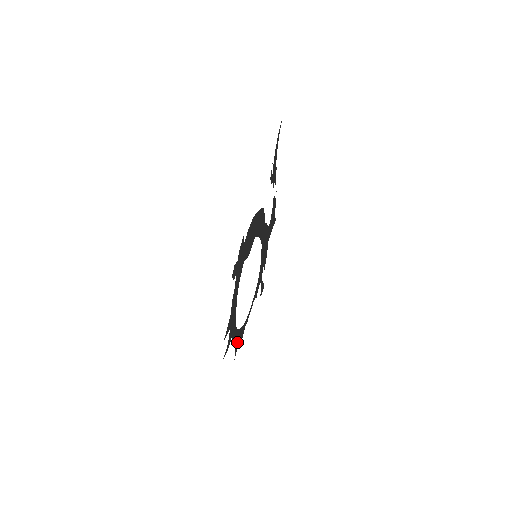
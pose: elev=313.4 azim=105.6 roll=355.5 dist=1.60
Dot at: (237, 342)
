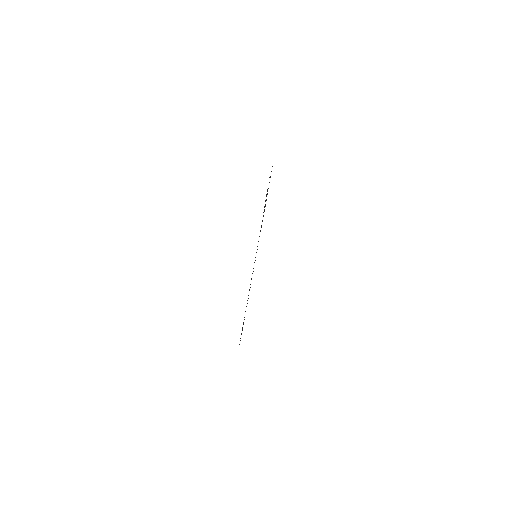
Dot at: occluded
